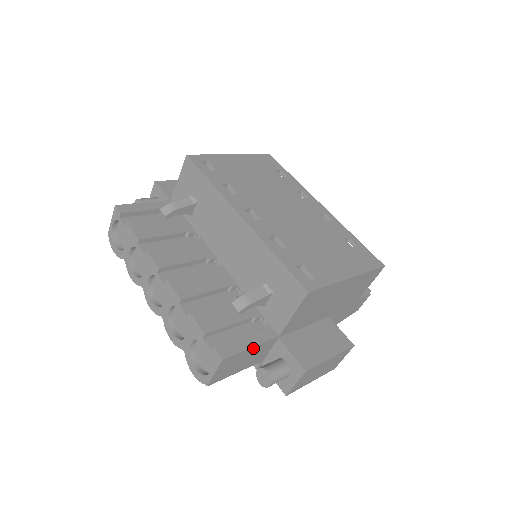
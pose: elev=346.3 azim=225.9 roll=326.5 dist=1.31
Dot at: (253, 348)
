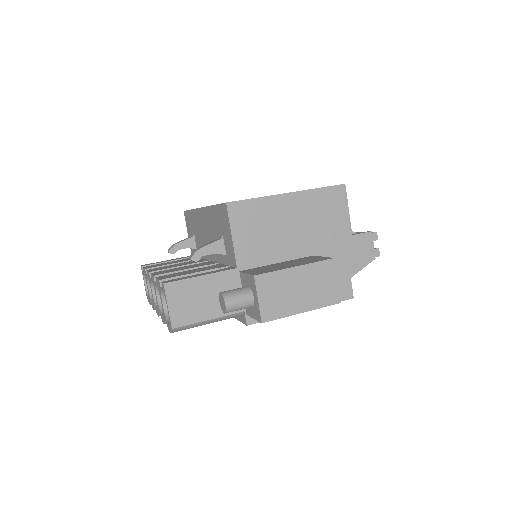
Dot at: (205, 279)
